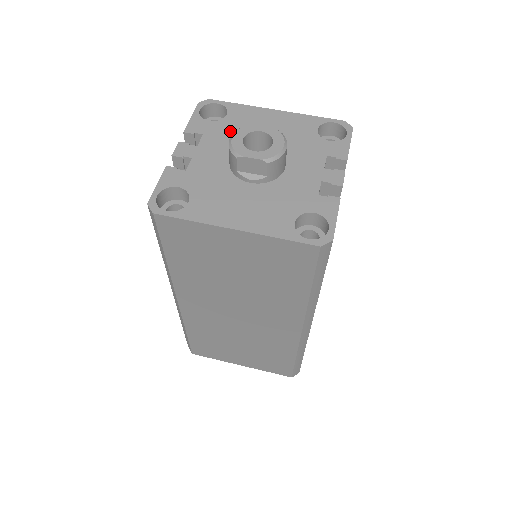
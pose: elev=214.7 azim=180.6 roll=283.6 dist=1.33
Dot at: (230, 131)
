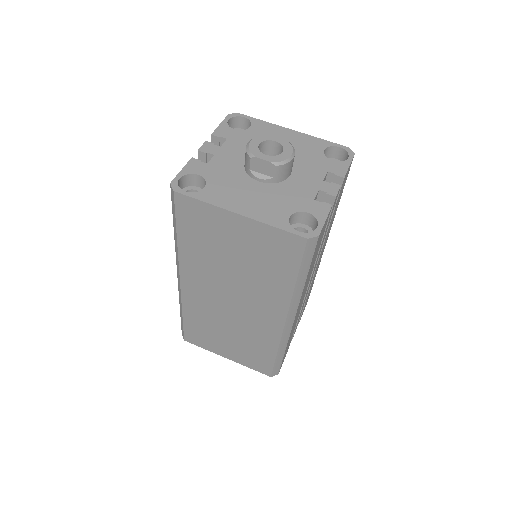
Dot at: occluded
